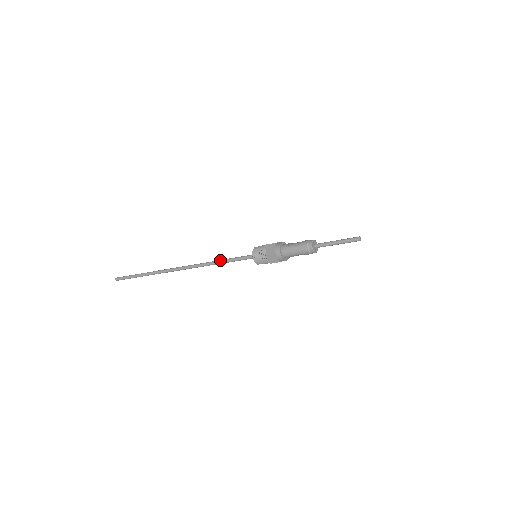
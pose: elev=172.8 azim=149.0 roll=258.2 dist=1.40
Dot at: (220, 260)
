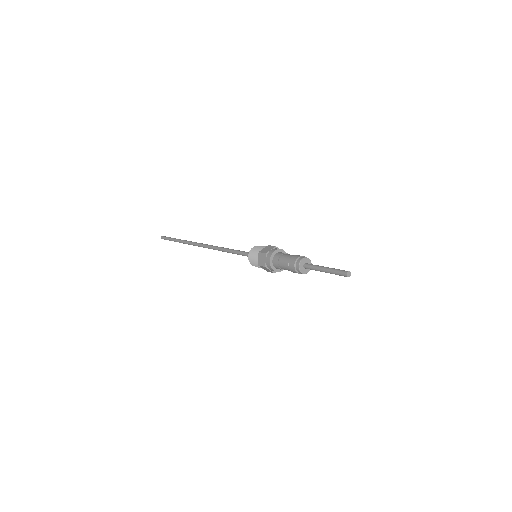
Dot at: (228, 250)
